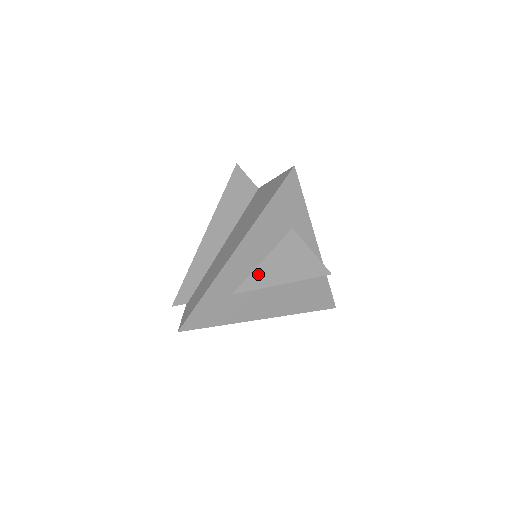
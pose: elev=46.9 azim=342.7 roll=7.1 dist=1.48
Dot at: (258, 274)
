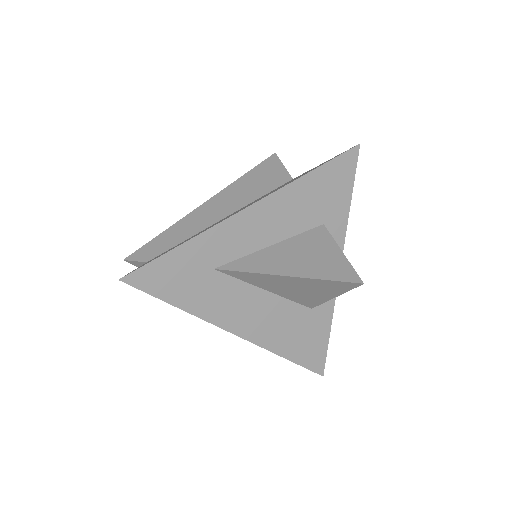
Dot at: (260, 257)
